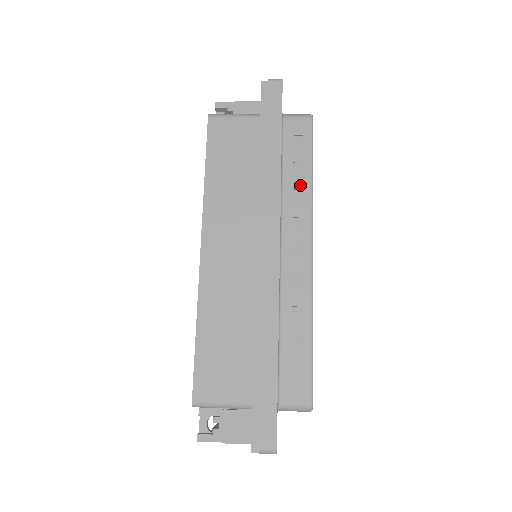
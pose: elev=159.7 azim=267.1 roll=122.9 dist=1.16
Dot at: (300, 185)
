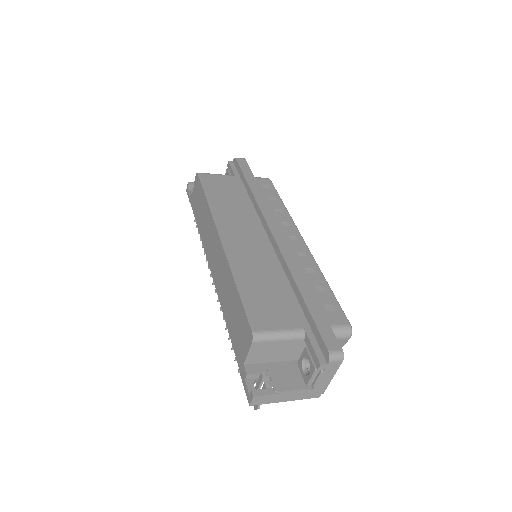
Dot at: (278, 207)
